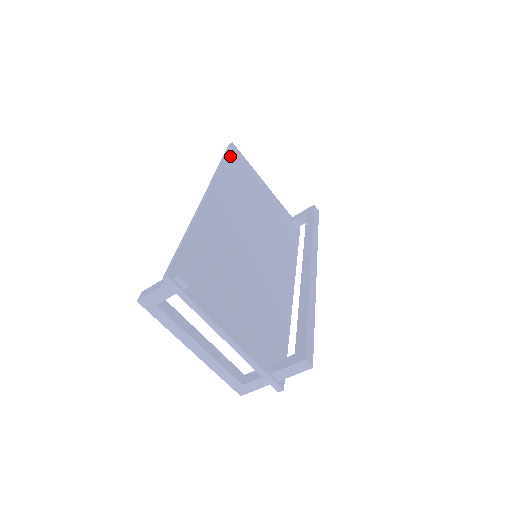
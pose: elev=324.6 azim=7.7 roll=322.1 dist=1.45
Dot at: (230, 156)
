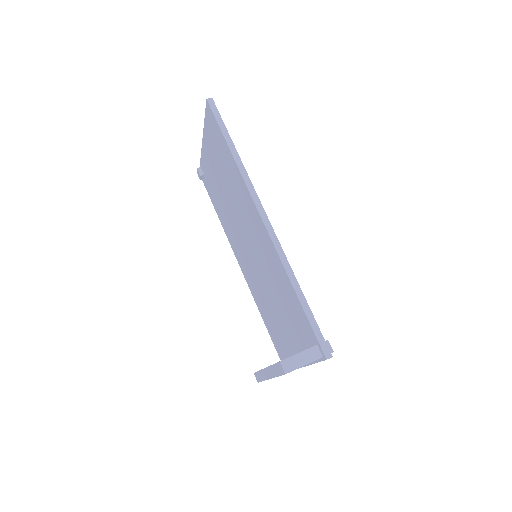
Dot at: (224, 128)
